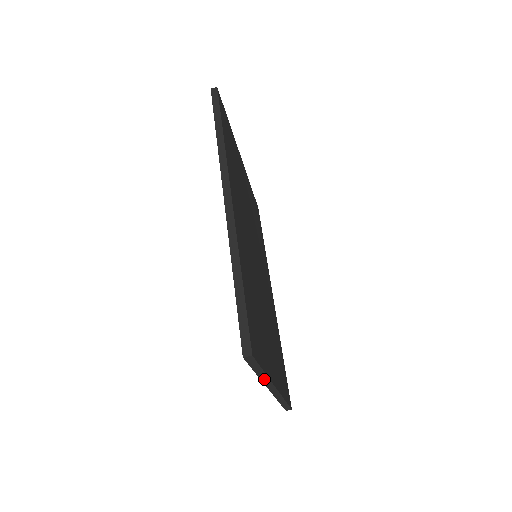
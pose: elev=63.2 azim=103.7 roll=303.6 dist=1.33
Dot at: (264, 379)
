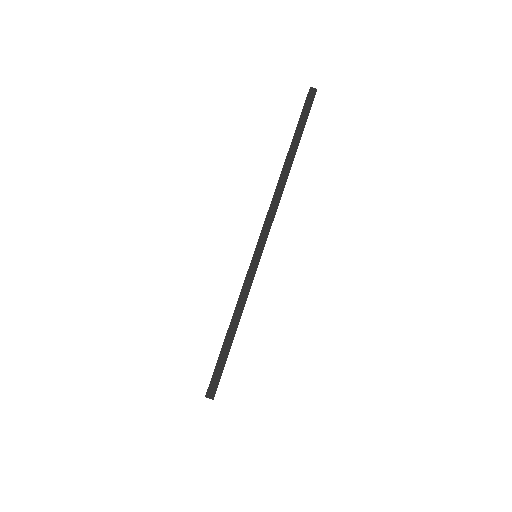
Dot at: occluded
